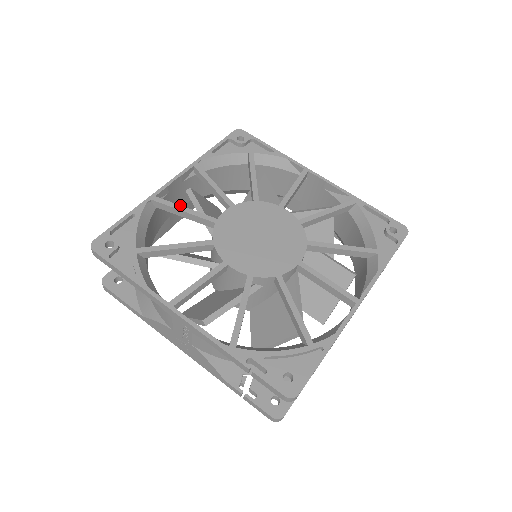
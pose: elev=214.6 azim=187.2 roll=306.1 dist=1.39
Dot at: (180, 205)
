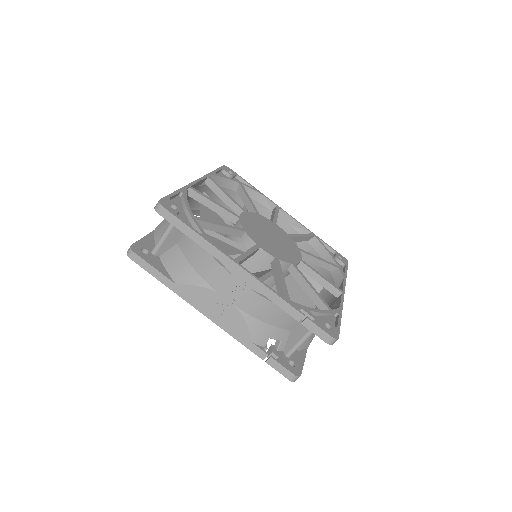
Dot at: occluded
